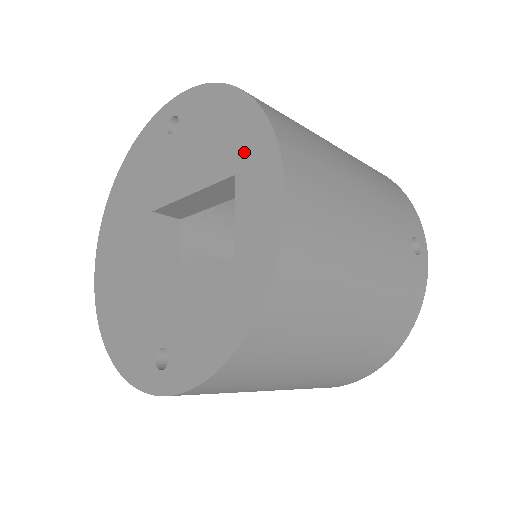
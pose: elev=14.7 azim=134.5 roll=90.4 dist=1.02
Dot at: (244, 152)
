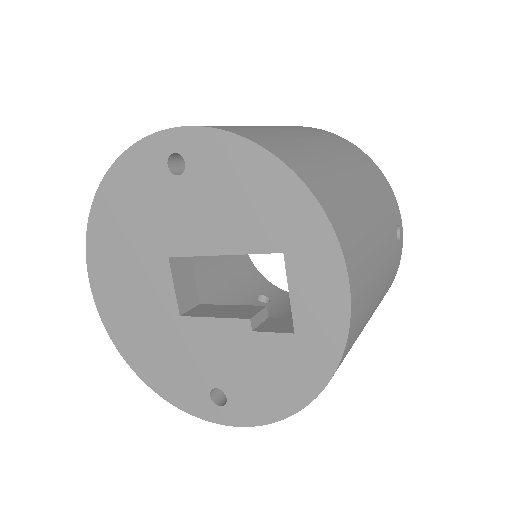
Dot at: (293, 233)
